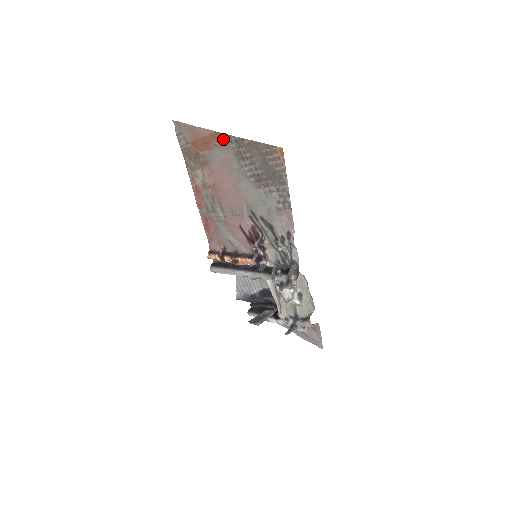
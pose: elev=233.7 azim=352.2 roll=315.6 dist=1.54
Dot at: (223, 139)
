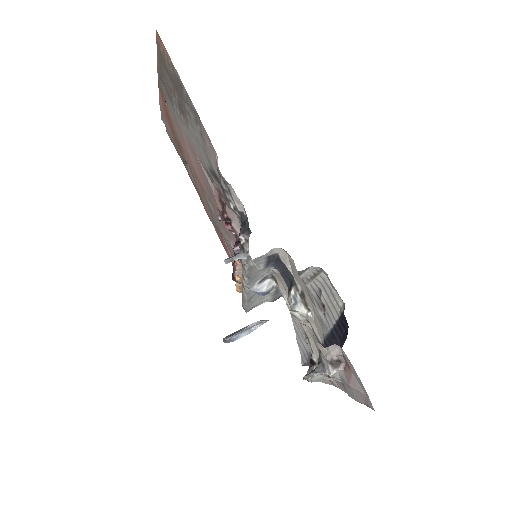
Dot at: (162, 90)
